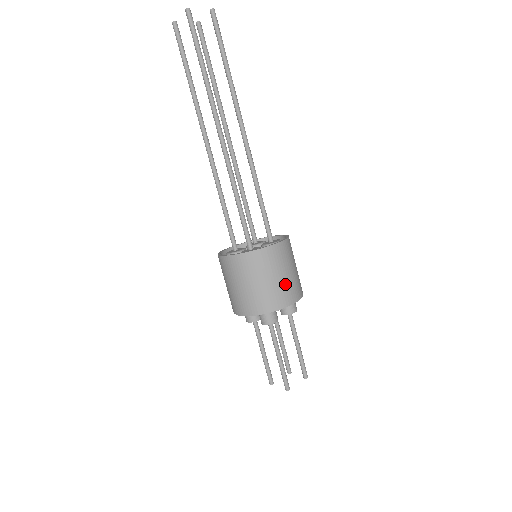
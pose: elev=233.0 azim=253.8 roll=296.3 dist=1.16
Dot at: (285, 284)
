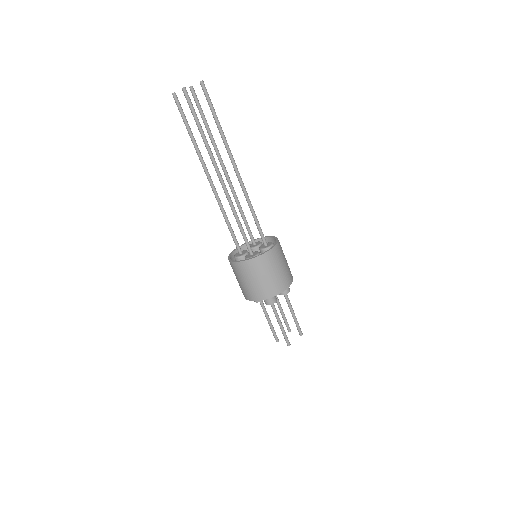
Dot at: (279, 277)
